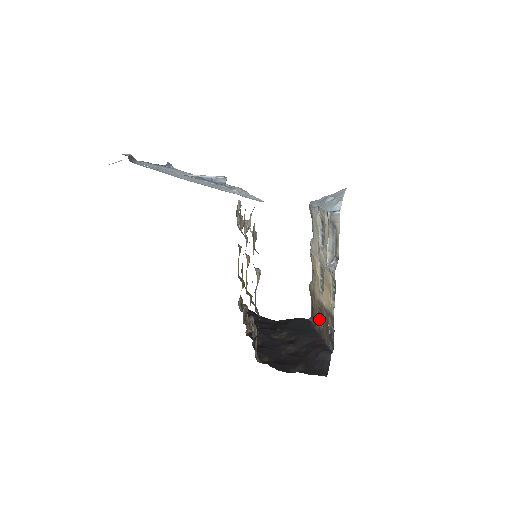
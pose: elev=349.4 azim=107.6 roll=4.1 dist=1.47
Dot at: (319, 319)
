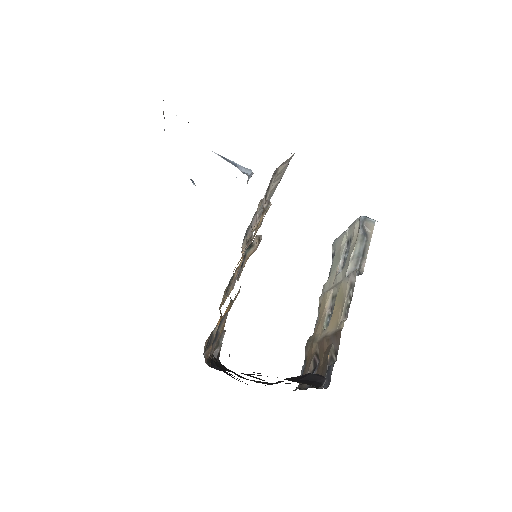
Dot at: (312, 371)
